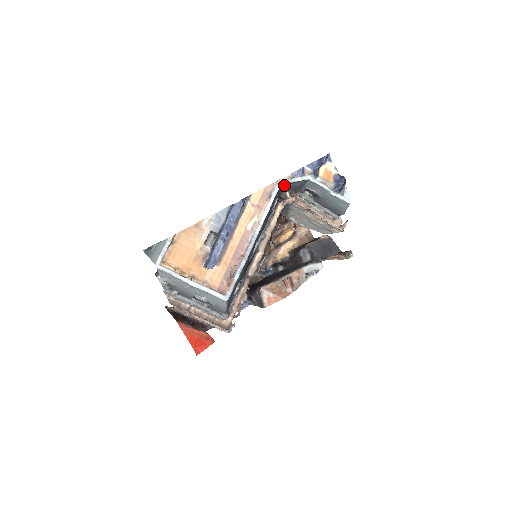
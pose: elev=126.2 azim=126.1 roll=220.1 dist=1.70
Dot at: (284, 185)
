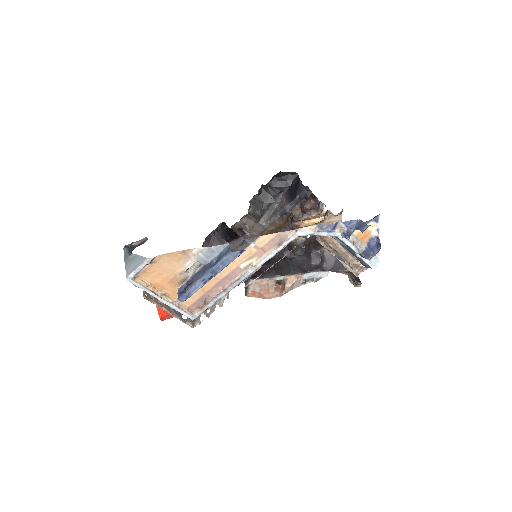
Dot at: (304, 233)
